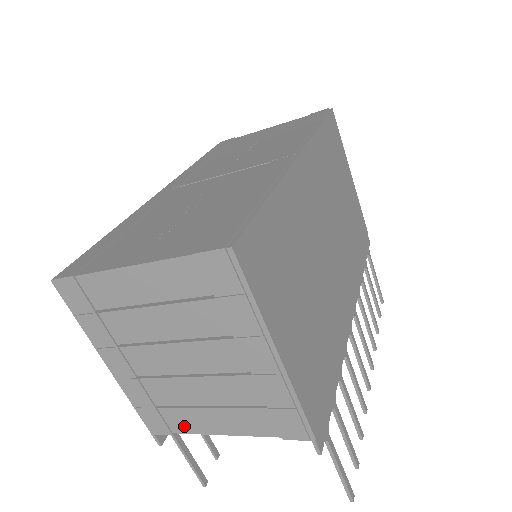
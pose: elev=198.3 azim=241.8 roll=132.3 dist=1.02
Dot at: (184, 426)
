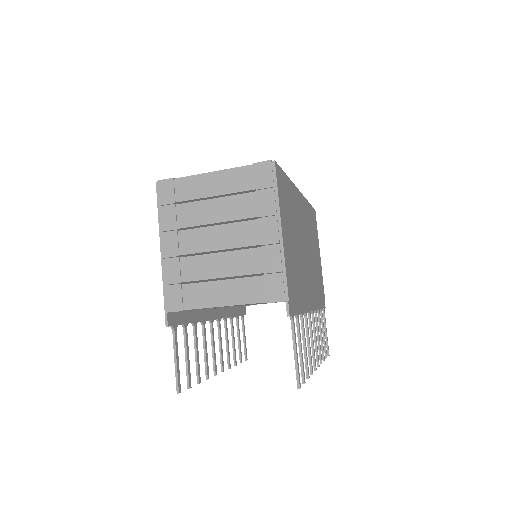
Dot at: (196, 301)
